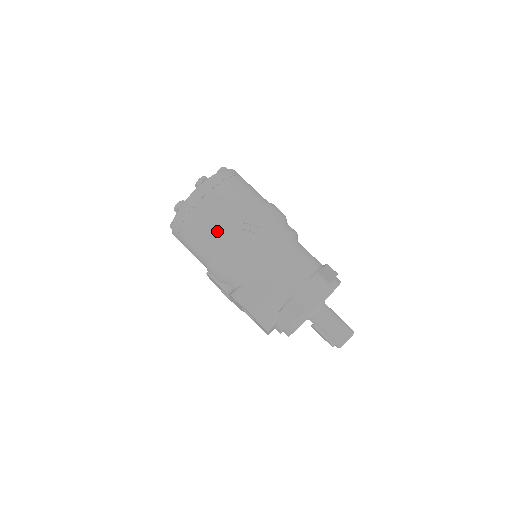
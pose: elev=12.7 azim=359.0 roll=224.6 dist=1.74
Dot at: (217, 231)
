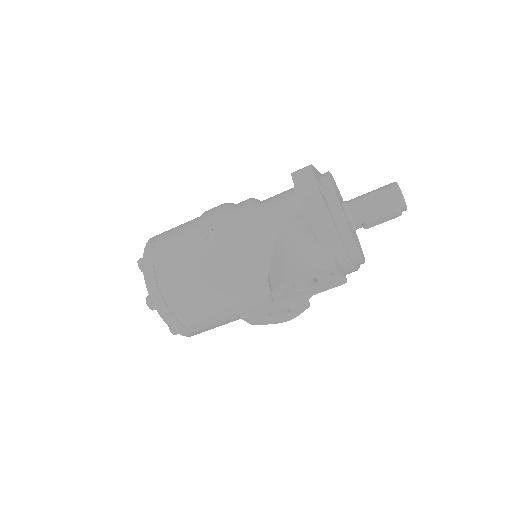
Dot at: (193, 267)
